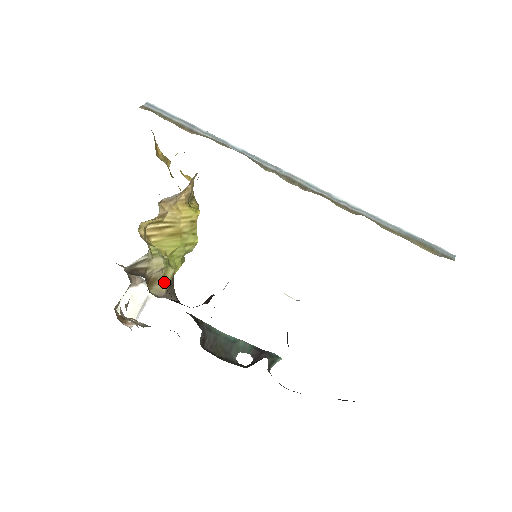
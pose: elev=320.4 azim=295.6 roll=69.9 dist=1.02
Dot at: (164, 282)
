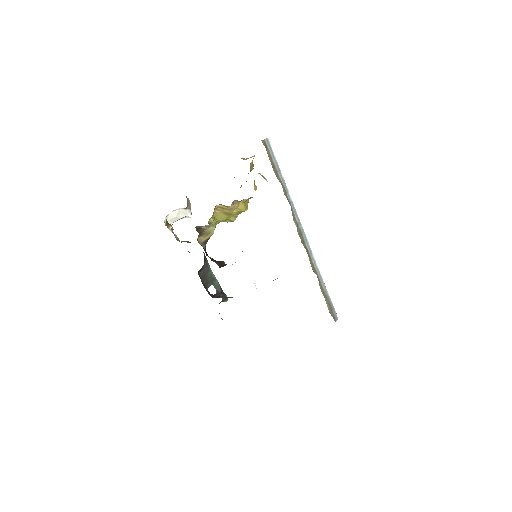
Dot at: (206, 237)
